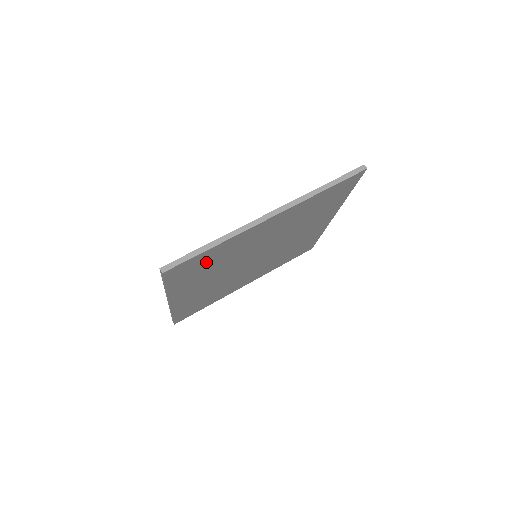
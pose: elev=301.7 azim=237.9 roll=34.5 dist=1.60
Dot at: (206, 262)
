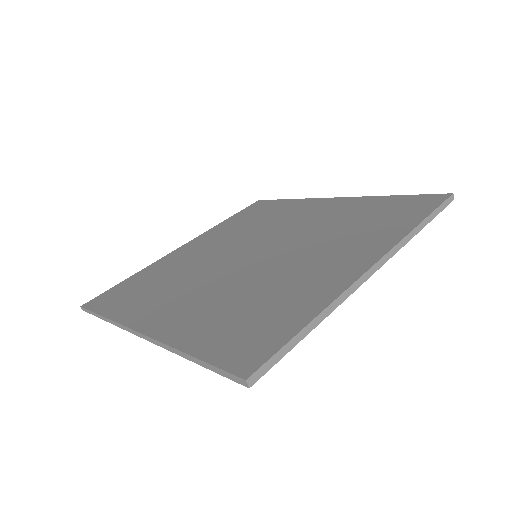
Dot at: occluded
